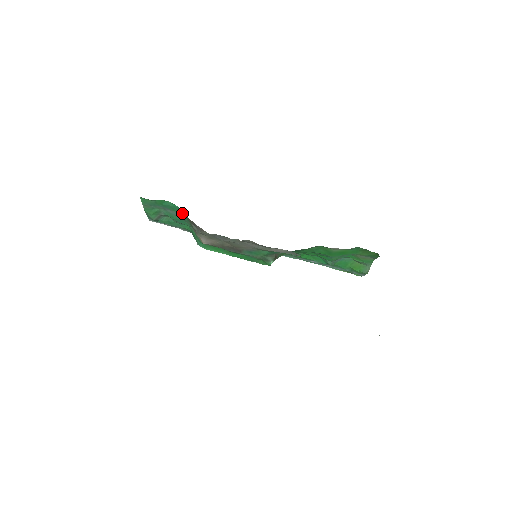
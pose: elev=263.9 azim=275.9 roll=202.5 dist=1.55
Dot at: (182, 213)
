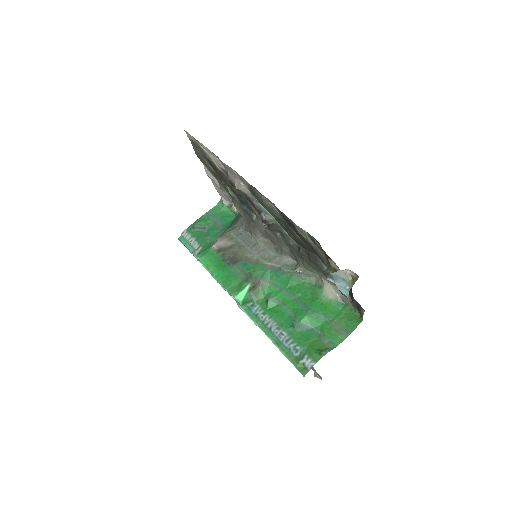
Dot at: (230, 224)
